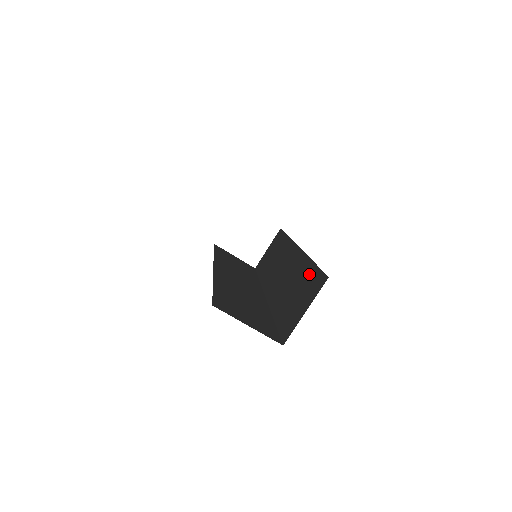
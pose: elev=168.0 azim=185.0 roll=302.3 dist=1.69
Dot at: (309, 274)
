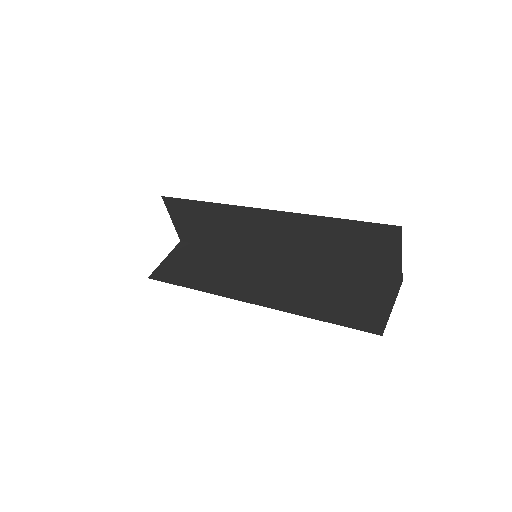
Dot at: (351, 230)
